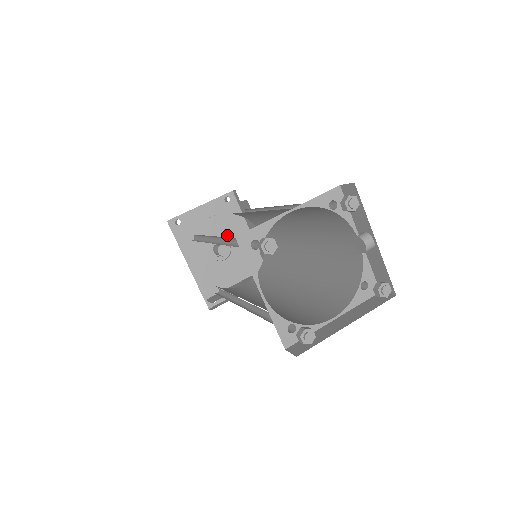
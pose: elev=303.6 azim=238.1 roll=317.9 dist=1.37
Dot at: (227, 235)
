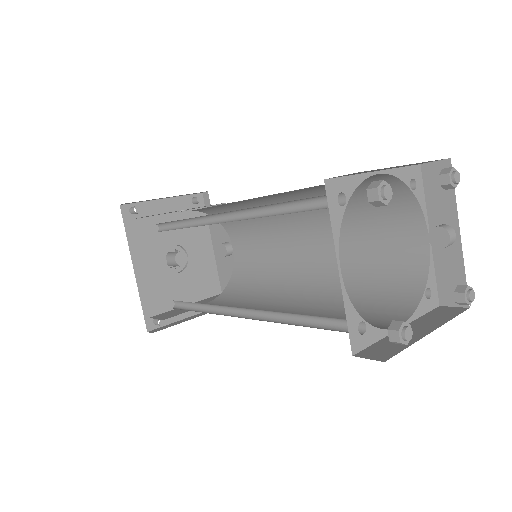
Dot at: (187, 243)
